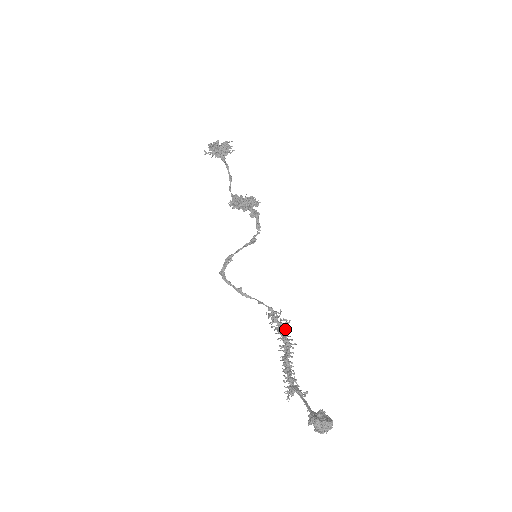
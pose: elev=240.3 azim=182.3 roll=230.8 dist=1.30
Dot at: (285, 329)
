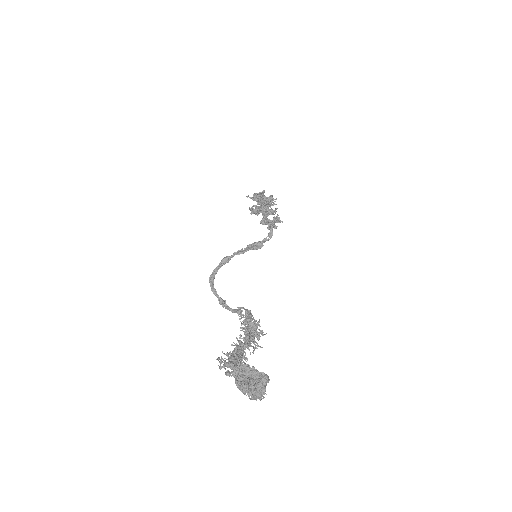
Dot at: occluded
